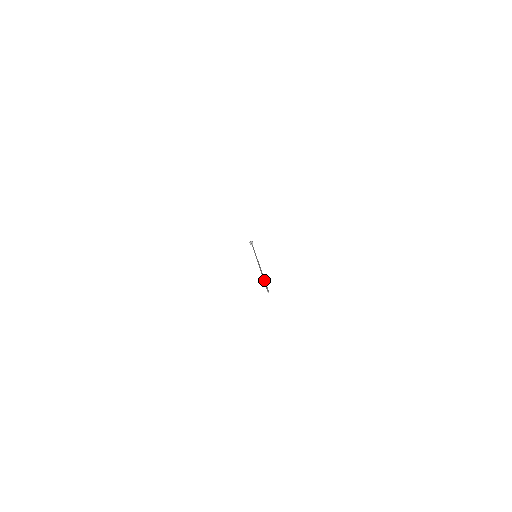
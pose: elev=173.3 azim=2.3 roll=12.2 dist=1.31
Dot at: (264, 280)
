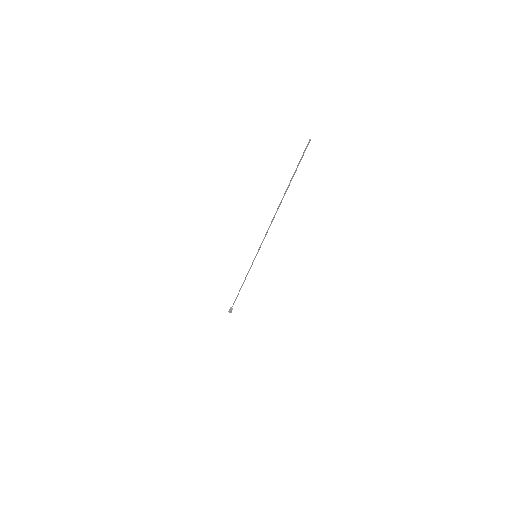
Dot at: (296, 169)
